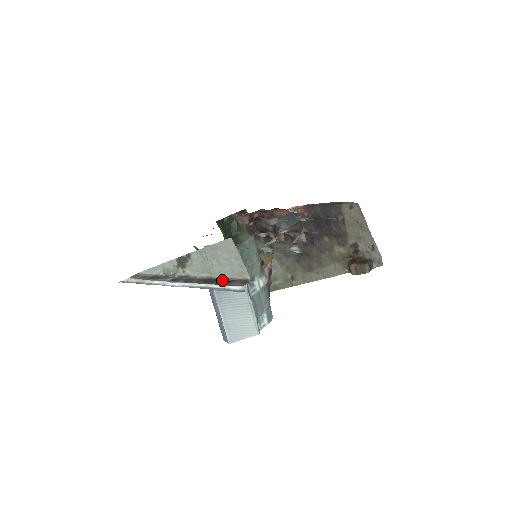
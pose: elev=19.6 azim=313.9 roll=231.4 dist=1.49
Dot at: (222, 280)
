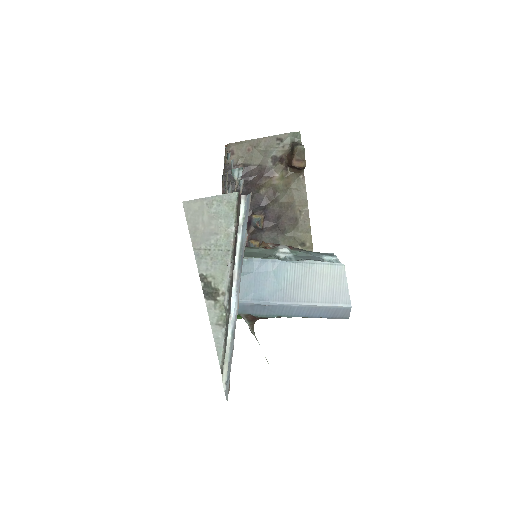
Dot at: (235, 234)
